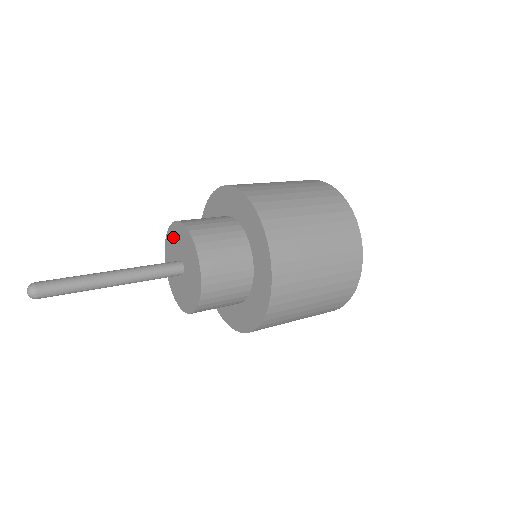
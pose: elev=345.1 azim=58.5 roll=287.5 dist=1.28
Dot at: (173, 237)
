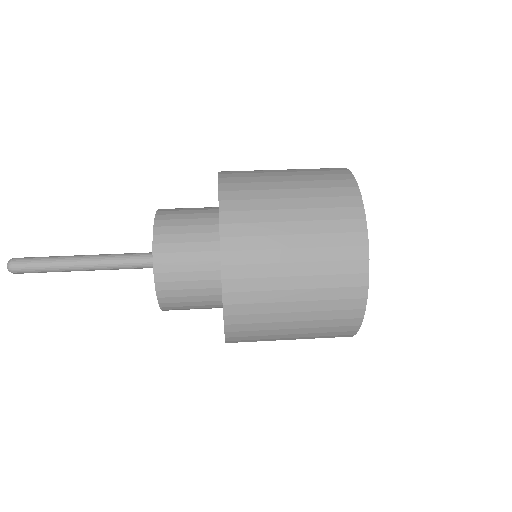
Dot at: occluded
